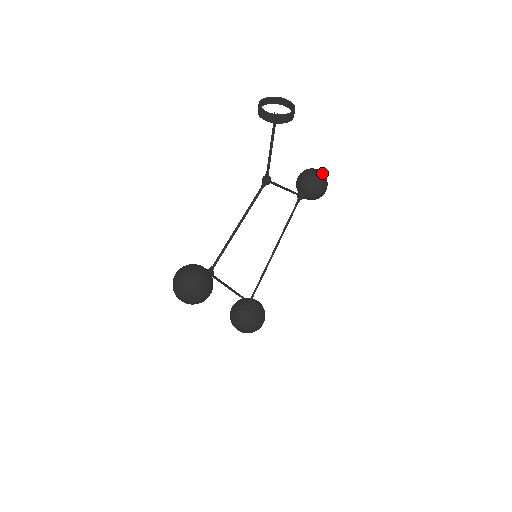
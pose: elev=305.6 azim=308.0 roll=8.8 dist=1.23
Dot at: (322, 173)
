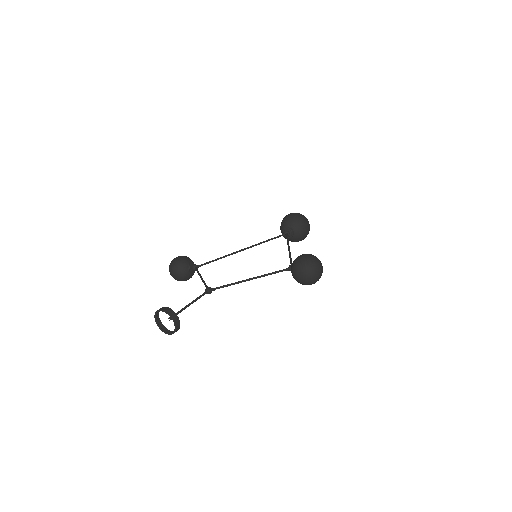
Dot at: (307, 280)
